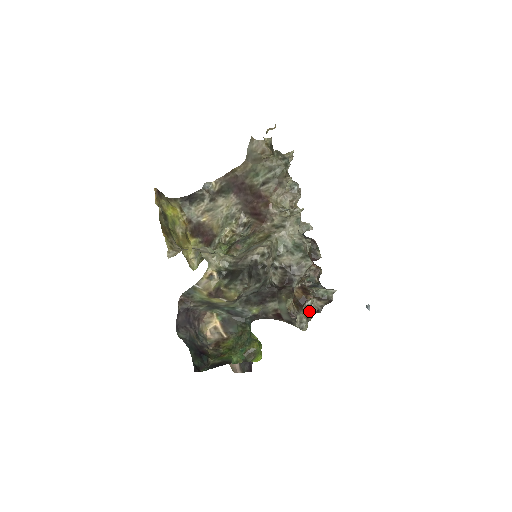
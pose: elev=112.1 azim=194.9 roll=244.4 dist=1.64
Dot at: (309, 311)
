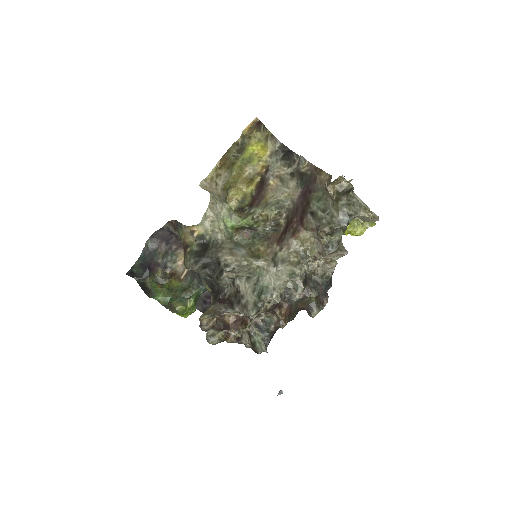
Dot at: (231, 337)
